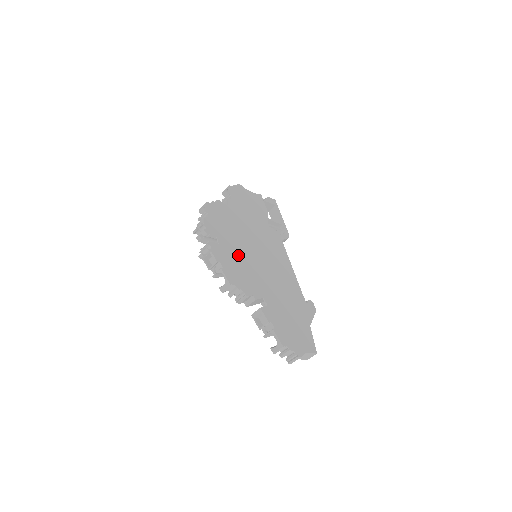
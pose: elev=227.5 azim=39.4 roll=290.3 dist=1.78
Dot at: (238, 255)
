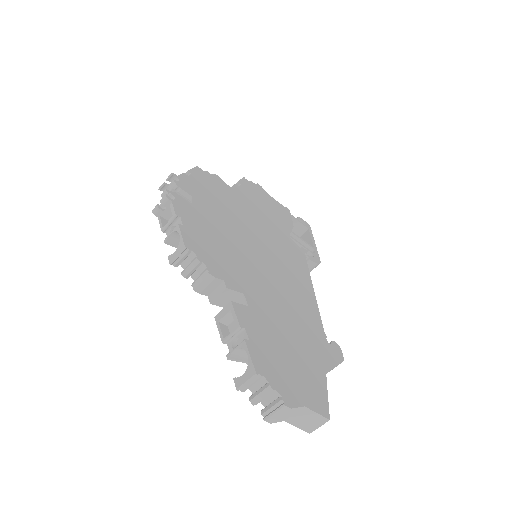
Dot at: (220, 230)
